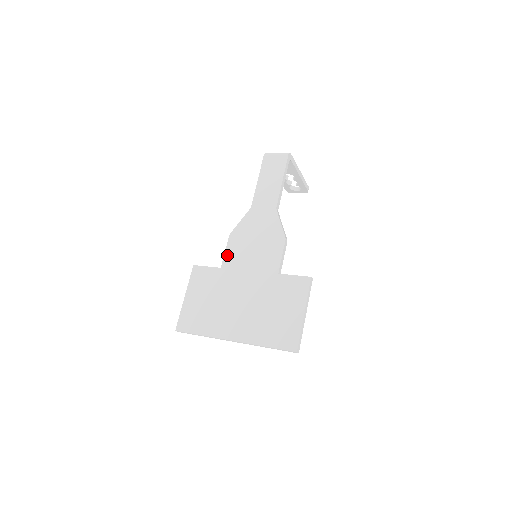
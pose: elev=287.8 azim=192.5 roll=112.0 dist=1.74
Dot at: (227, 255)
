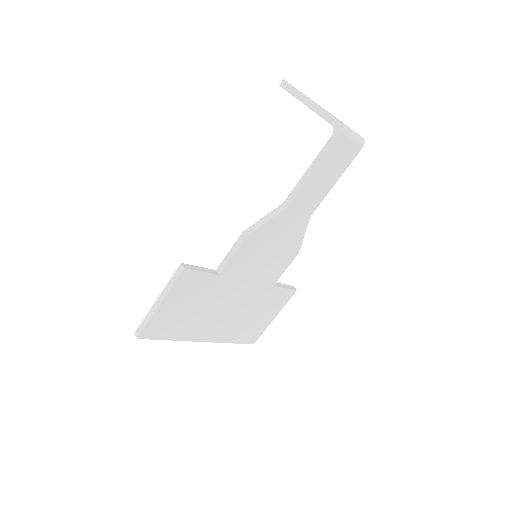
Dot at: (233, 262)
